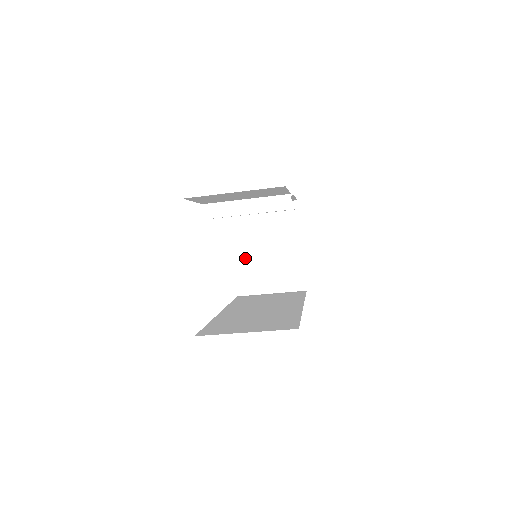
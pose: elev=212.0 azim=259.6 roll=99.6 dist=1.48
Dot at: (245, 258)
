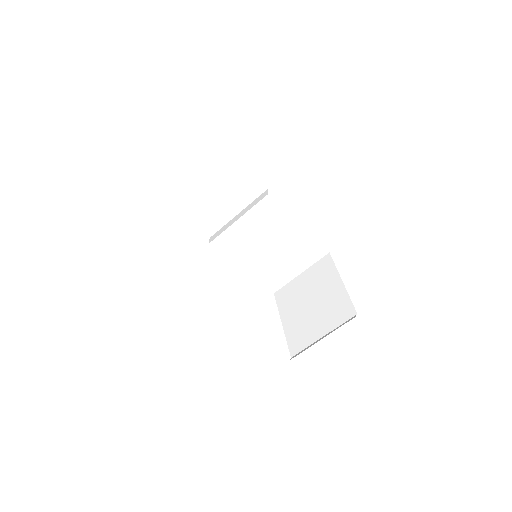
Dot at: (294, 326)
